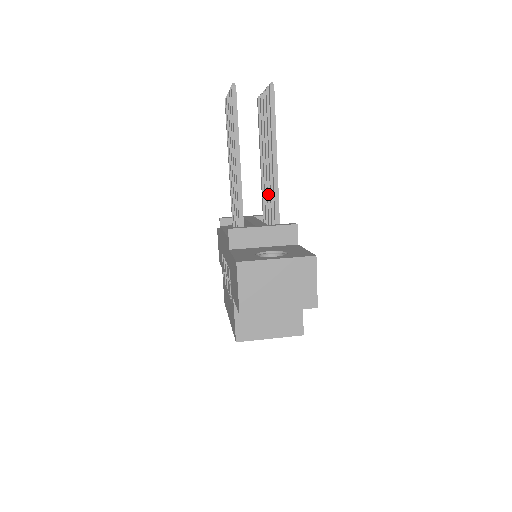
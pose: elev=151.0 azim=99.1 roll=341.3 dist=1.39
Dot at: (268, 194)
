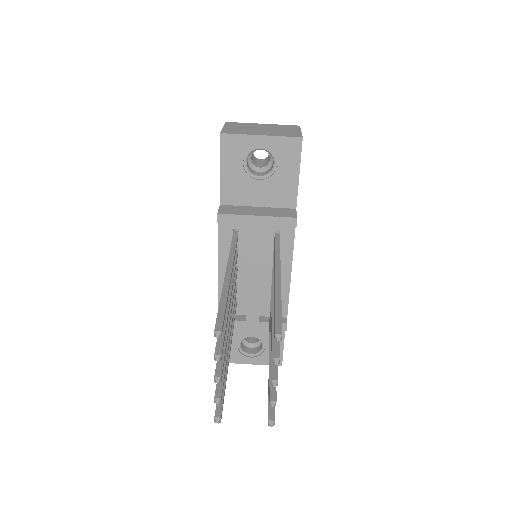
Dot at: occluded
